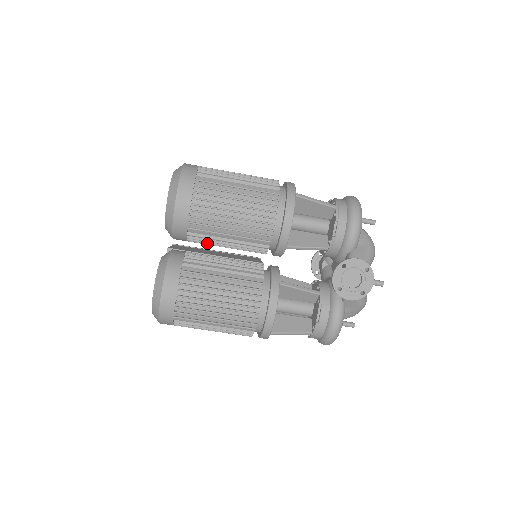
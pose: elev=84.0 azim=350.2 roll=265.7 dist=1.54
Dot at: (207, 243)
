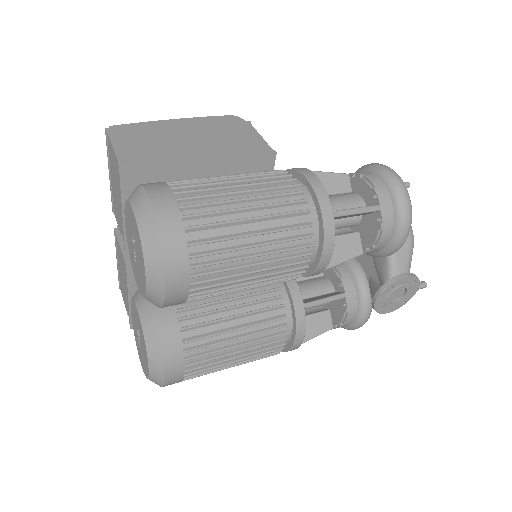
Dot at: occluded
